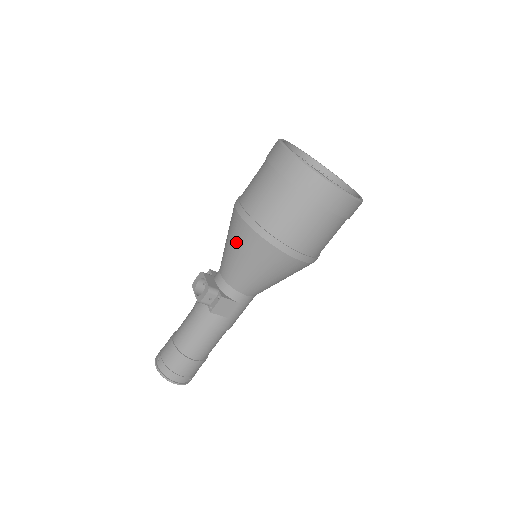
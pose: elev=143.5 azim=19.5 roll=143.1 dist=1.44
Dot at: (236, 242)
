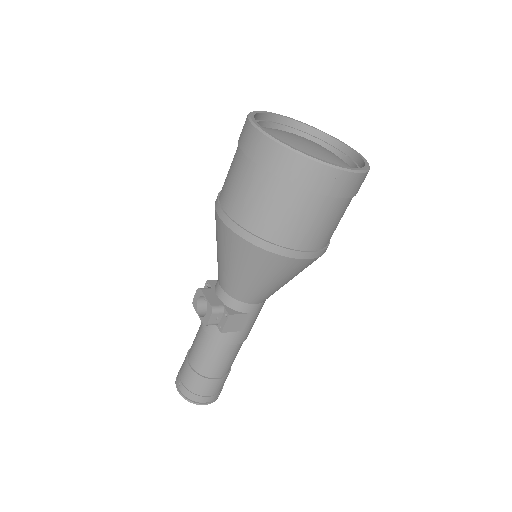
Dot at: (229, 254)
